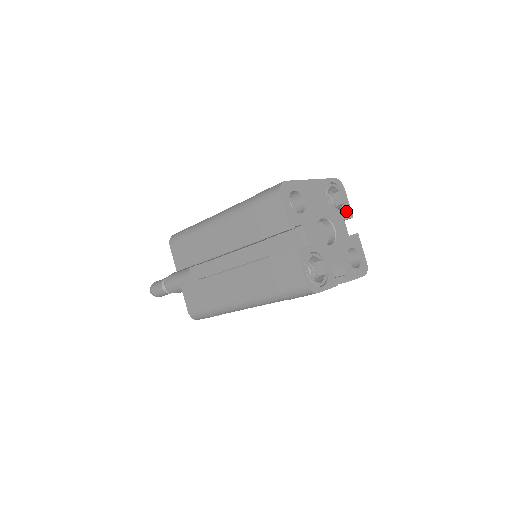
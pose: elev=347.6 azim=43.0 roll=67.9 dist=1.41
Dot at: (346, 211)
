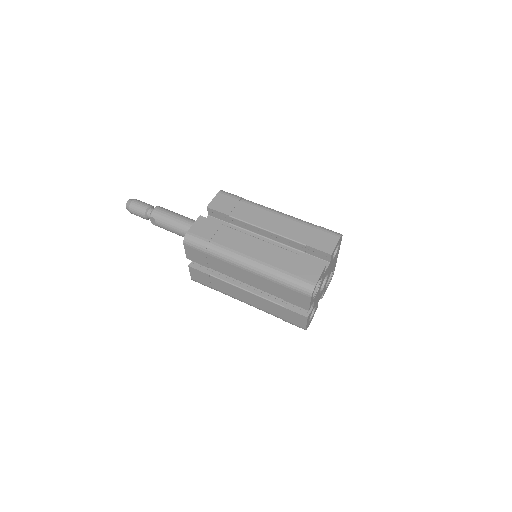
Dot at: occluded
